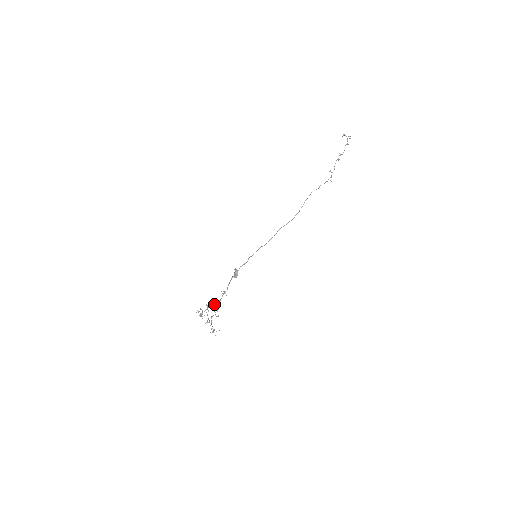
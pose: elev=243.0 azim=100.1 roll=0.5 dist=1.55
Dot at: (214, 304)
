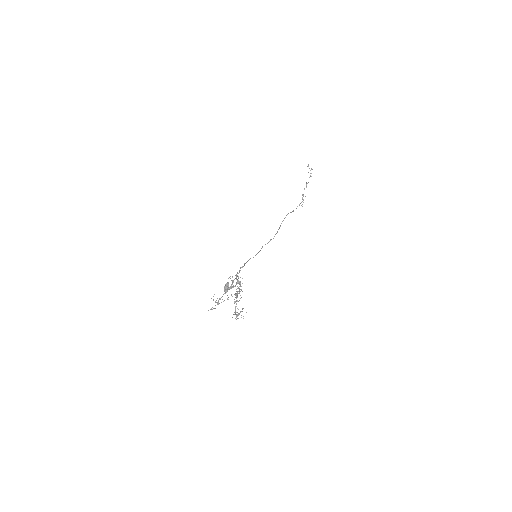
Dot at: (234, 286)
